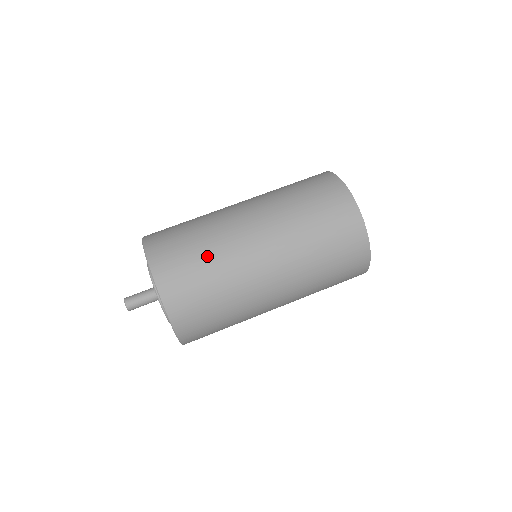
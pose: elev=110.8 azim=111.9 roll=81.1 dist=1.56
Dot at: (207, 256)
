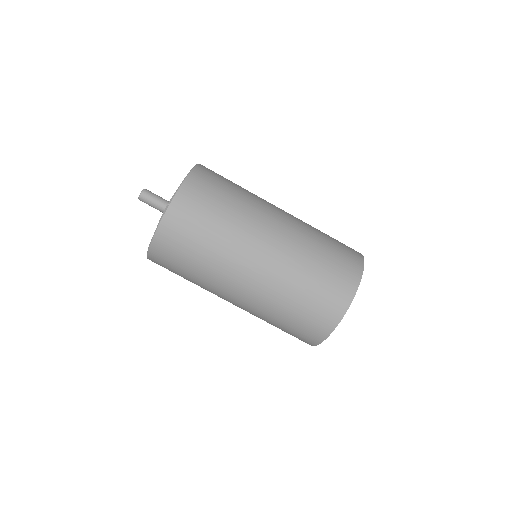
Dot at: (221, 224)
